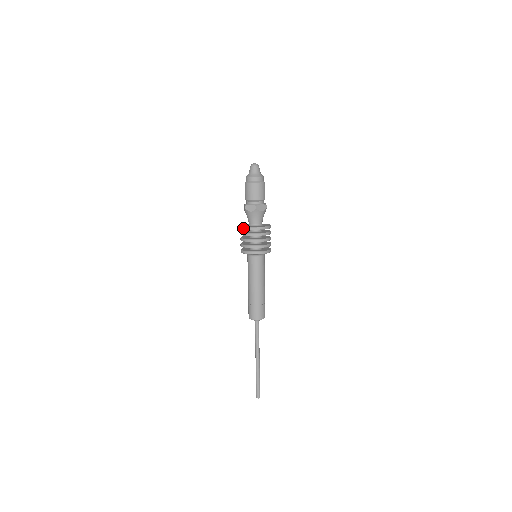
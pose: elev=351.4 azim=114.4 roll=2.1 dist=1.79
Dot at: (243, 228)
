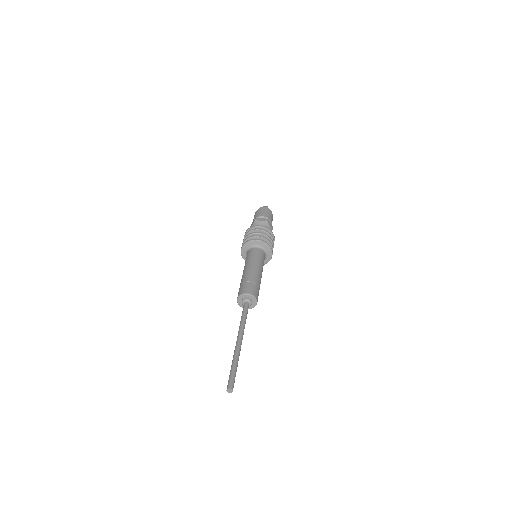
Dot at: occluded
